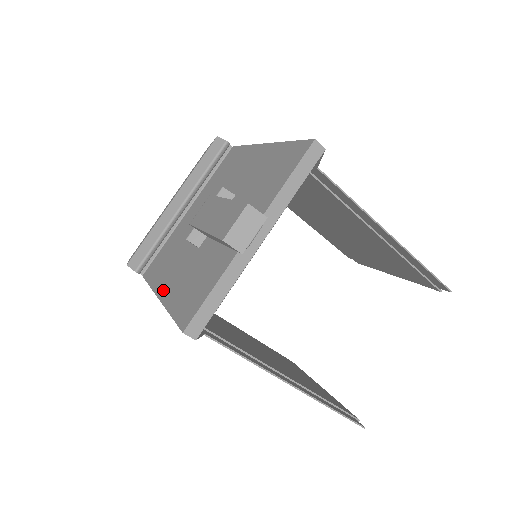
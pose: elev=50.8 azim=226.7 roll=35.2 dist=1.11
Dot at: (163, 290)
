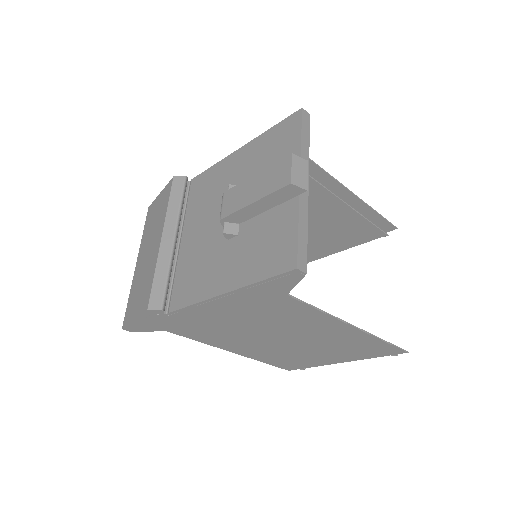
Dot at: (223, 286)
